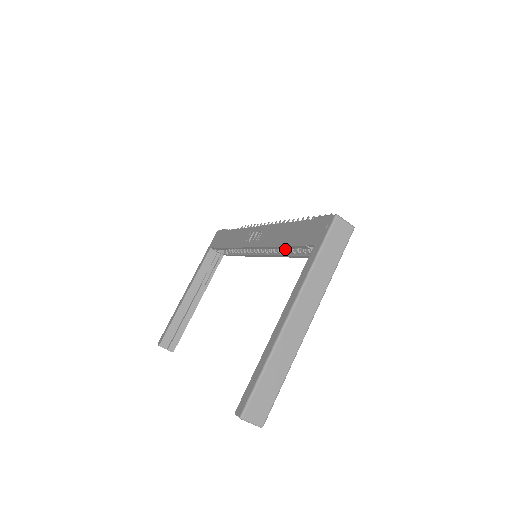
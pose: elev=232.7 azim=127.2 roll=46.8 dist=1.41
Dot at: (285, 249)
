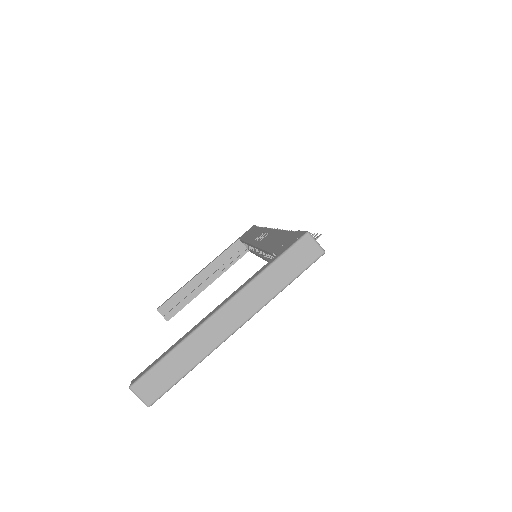
Dot at: occluded
